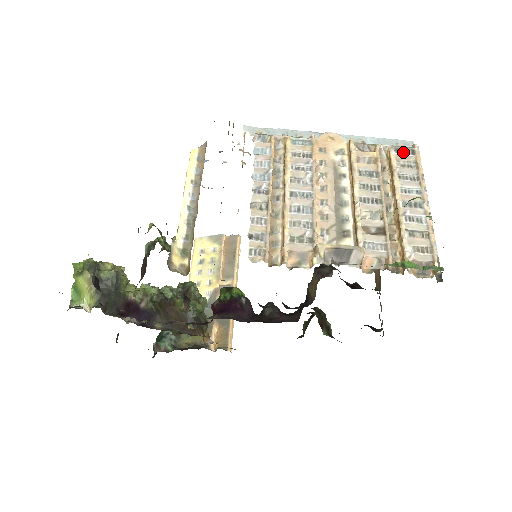
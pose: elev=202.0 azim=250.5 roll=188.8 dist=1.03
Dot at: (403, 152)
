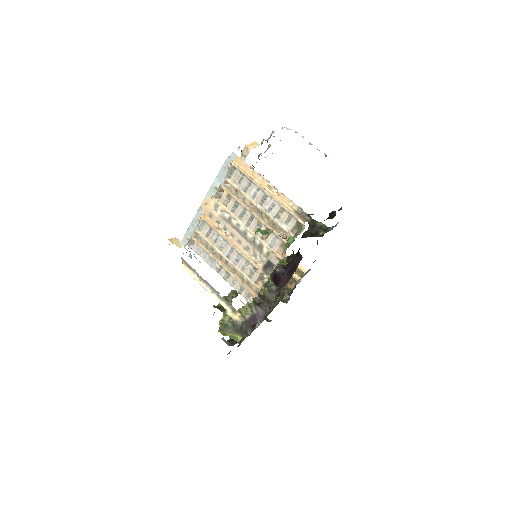
Dot at: (231, 174)
